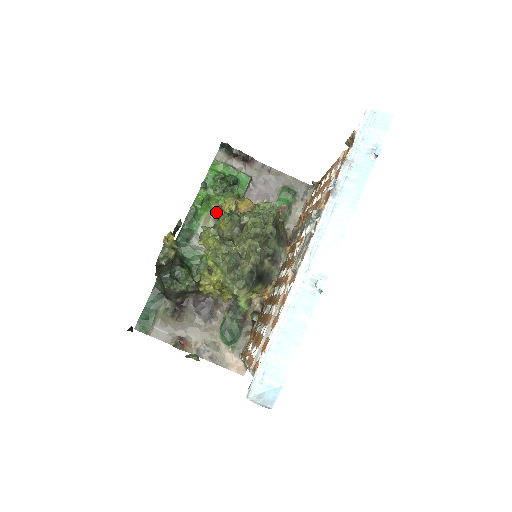
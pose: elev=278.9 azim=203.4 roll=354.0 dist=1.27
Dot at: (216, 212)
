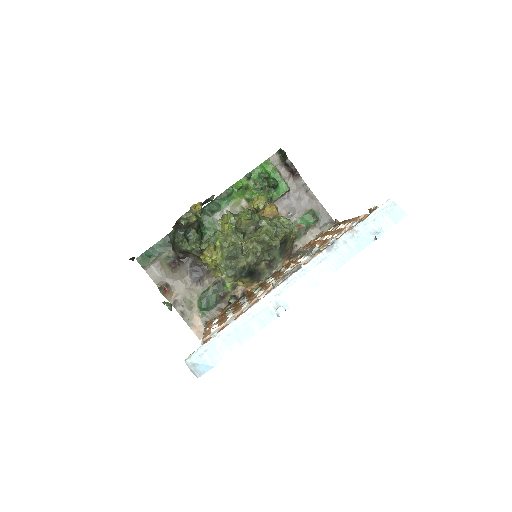
Dot at: (247, 202)
